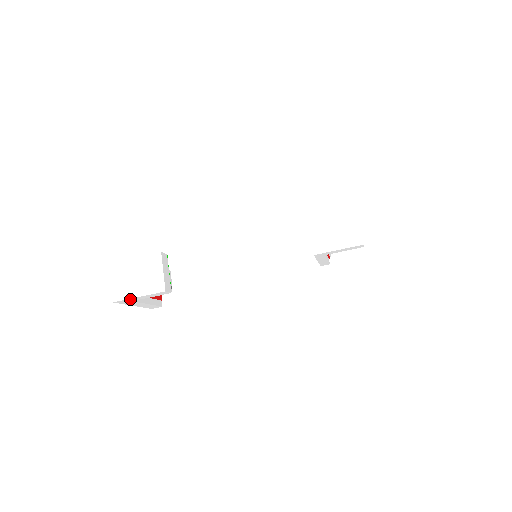
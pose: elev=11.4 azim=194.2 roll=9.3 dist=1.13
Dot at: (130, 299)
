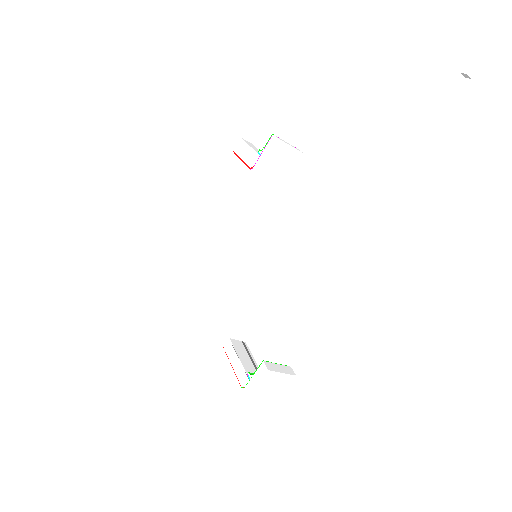
Dot at: (275, 399)
